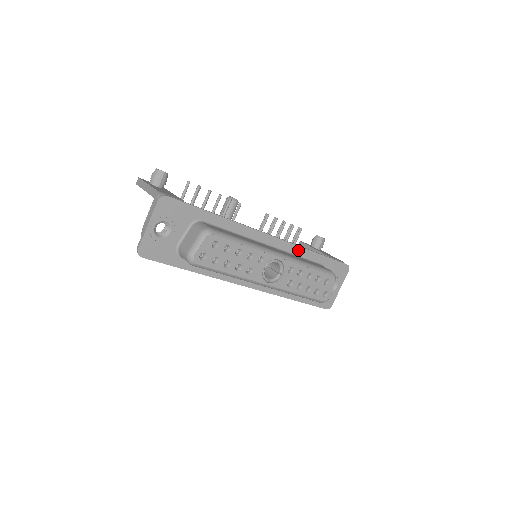
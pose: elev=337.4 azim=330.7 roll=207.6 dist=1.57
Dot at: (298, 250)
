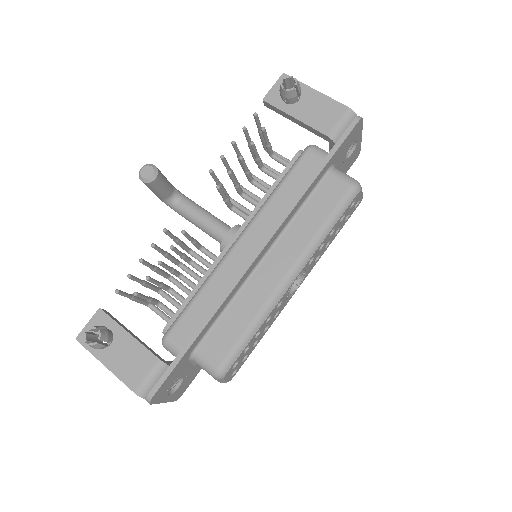
Dot at: (295, 209)
